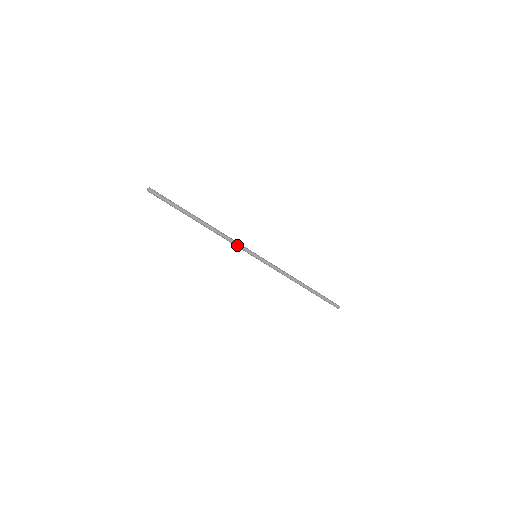
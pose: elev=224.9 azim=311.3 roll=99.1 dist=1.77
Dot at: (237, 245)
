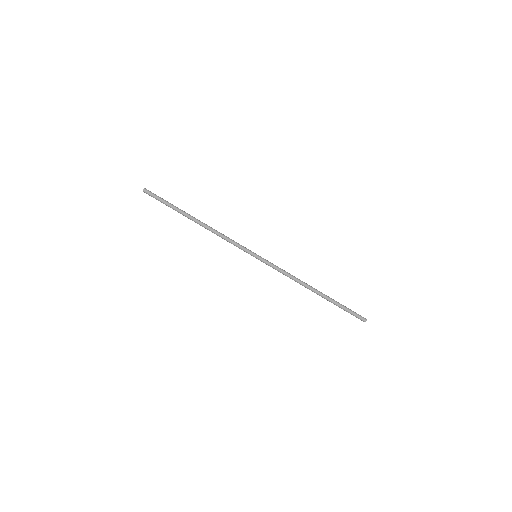
Dot at: (234, 242)
